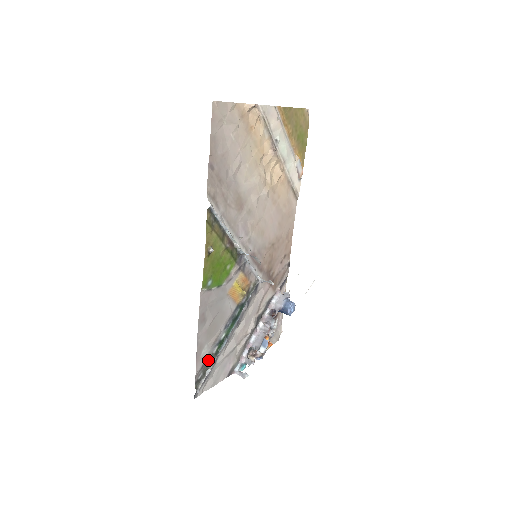
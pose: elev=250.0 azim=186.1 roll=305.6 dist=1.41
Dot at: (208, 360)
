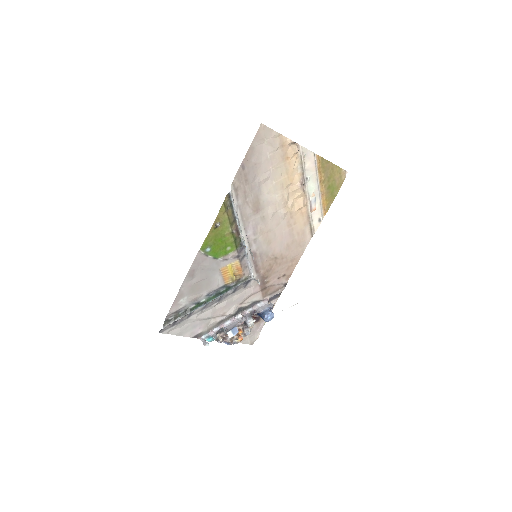
Dot at: (183, 310)
